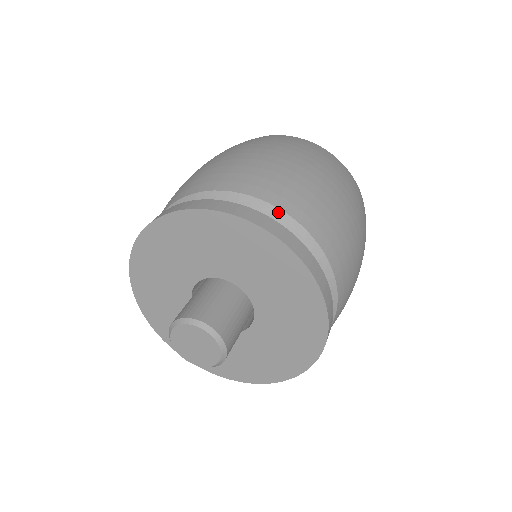
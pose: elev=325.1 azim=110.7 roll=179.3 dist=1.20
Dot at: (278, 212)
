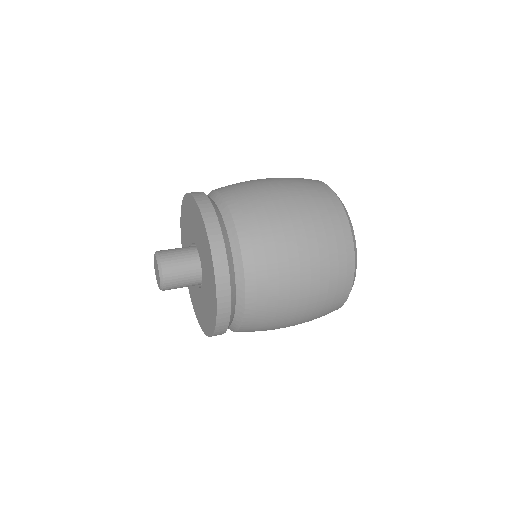
Dot at: (243, 282)
